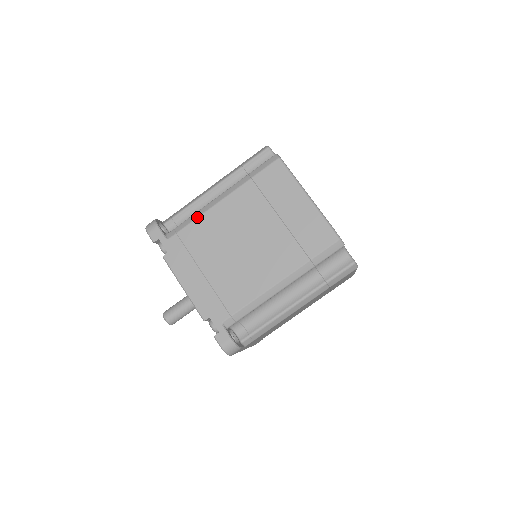
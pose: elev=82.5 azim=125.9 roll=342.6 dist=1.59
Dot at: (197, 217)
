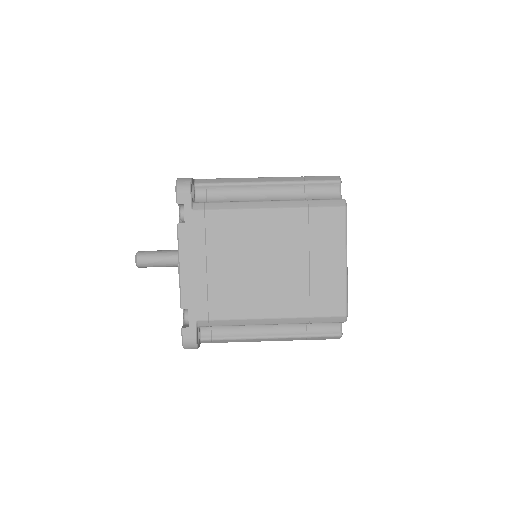
Dot at: (234, 209)
